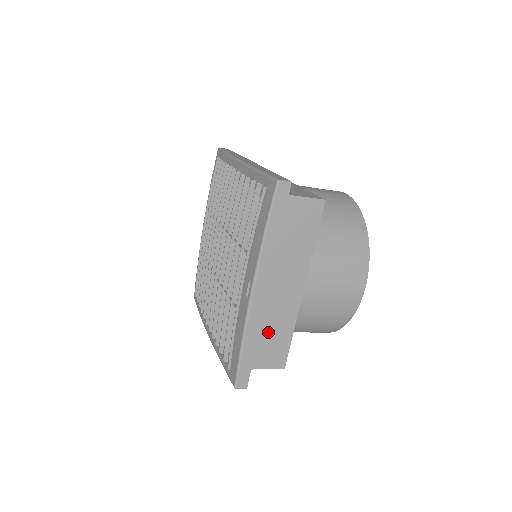
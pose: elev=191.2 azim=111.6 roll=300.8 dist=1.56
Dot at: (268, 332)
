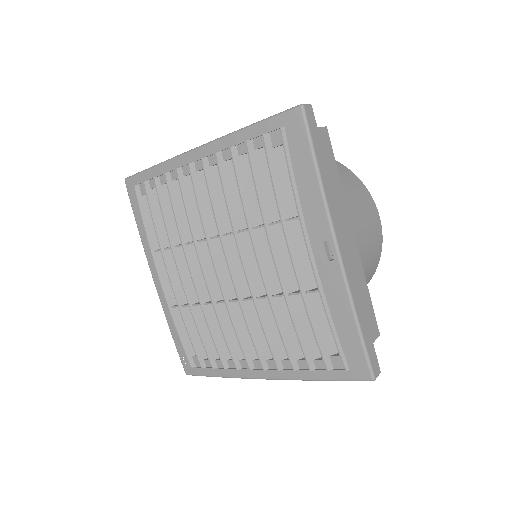
Dot at: occluded
